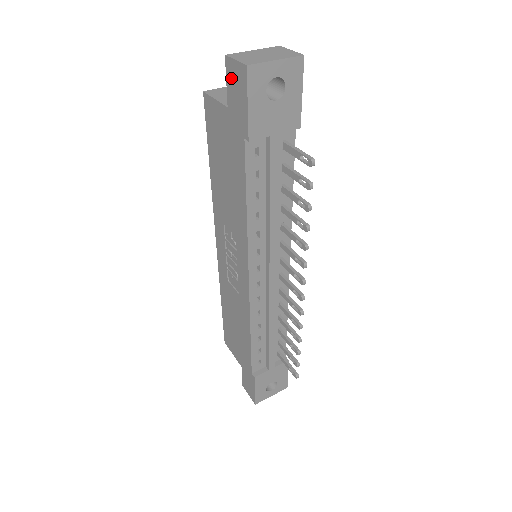
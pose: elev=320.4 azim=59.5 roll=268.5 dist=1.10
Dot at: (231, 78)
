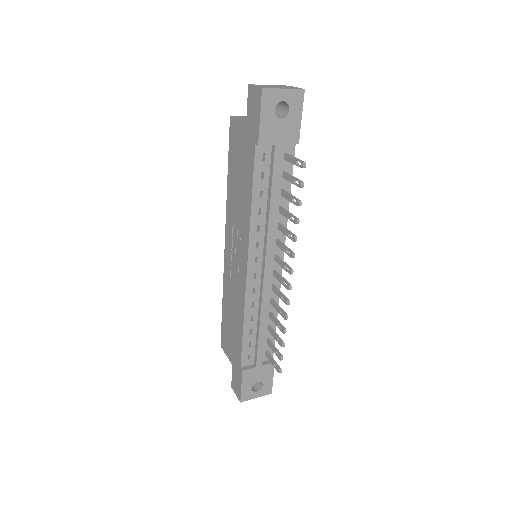
Dot at: (251, 100)
